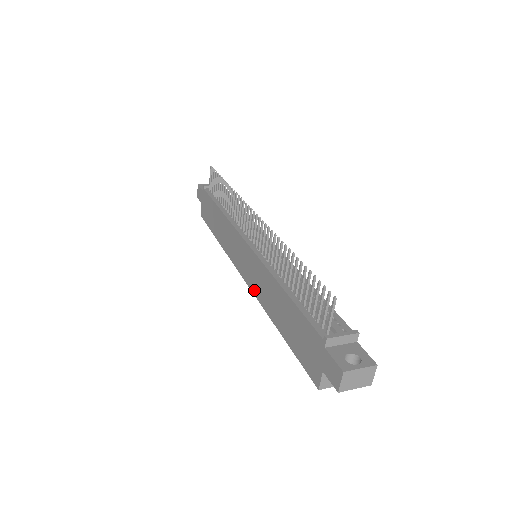
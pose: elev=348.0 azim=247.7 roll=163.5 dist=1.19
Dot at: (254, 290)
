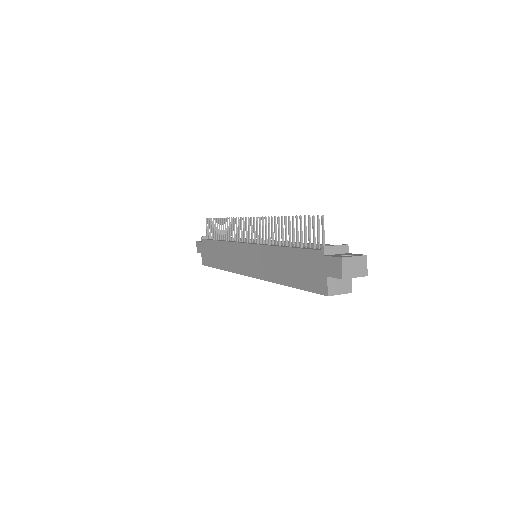
Dot at: (260, 275)
